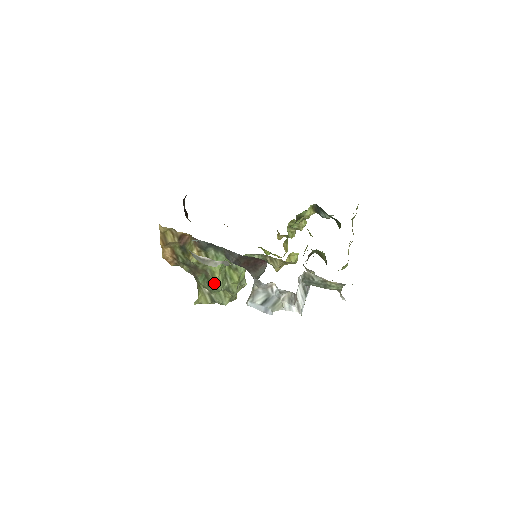
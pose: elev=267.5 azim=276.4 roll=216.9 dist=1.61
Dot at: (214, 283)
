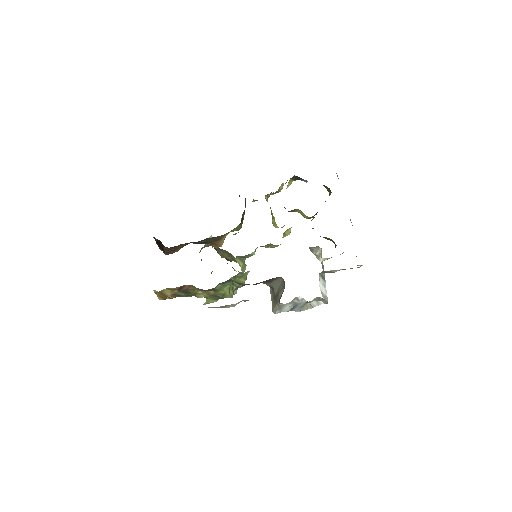
Dot at: occluded
